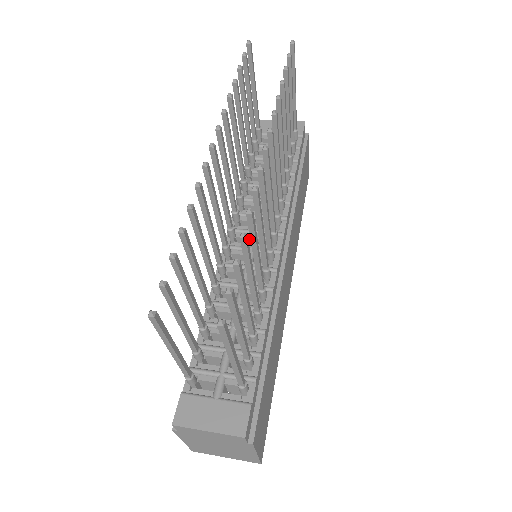
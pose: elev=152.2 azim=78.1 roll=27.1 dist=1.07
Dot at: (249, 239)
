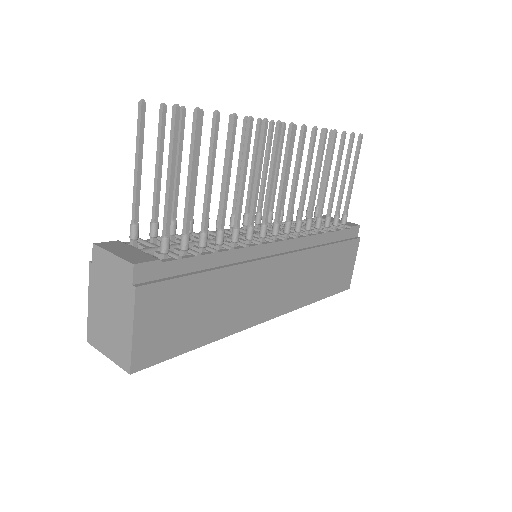
Dot at: occluded
